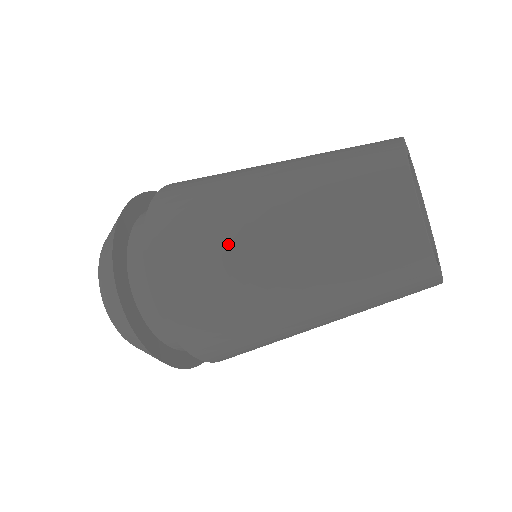
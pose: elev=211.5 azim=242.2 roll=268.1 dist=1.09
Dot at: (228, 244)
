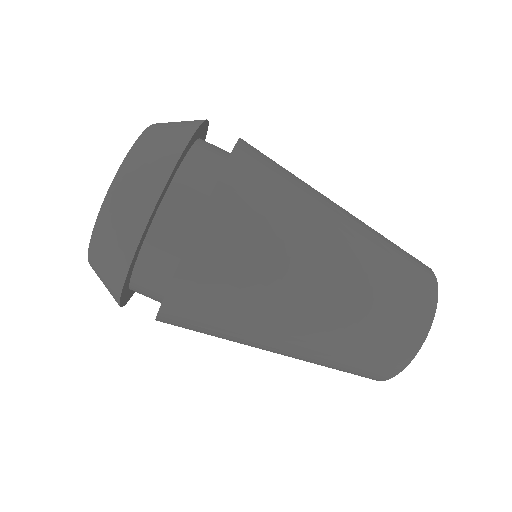
Dot at: (283, 272)
